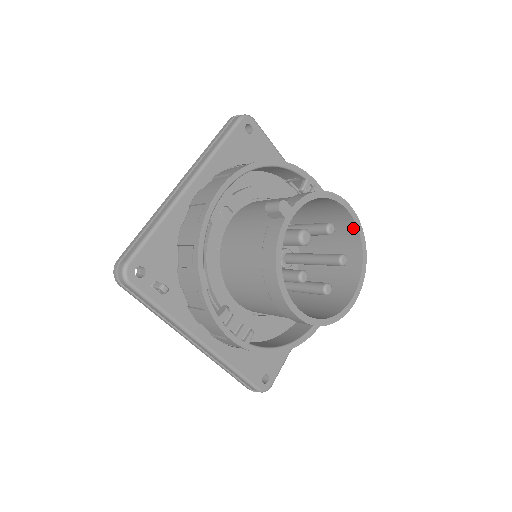
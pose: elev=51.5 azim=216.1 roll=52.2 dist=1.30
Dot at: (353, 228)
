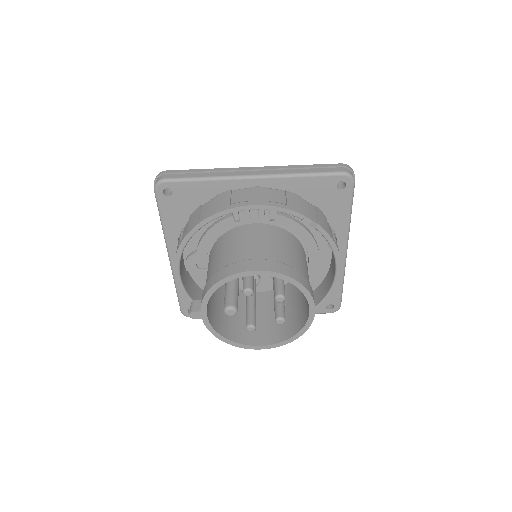
Dot at: (273, 273)
